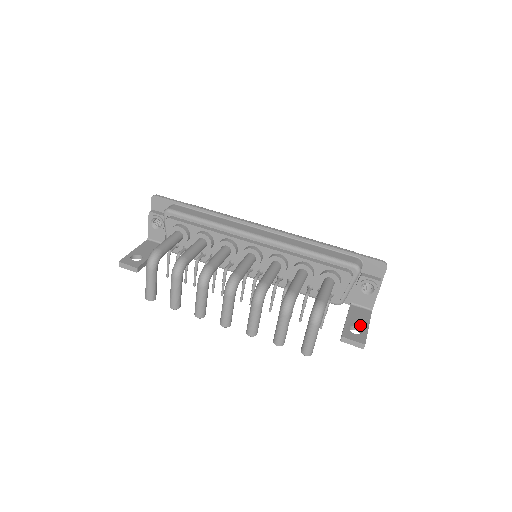
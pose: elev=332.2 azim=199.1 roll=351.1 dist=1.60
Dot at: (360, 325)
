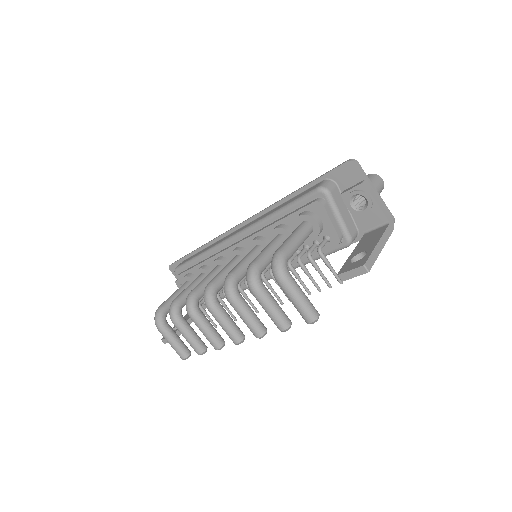
Dot at: (366, 248)
